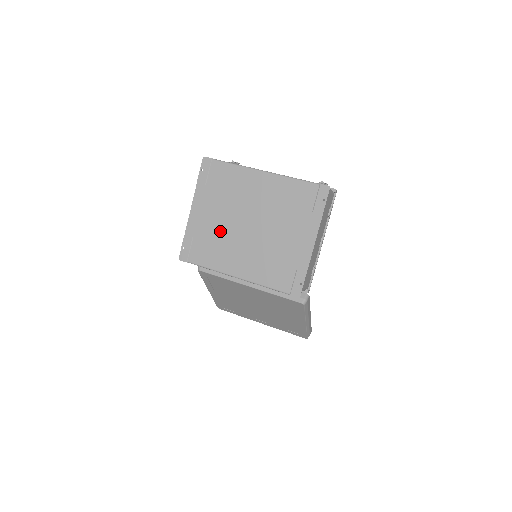
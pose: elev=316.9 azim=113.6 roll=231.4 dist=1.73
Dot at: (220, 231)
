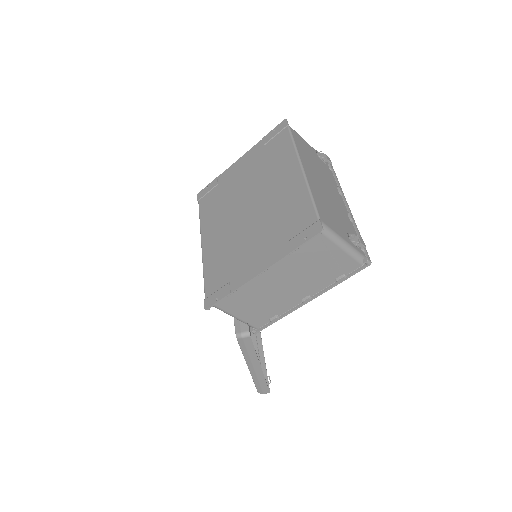
Dot at: (232, 195)
